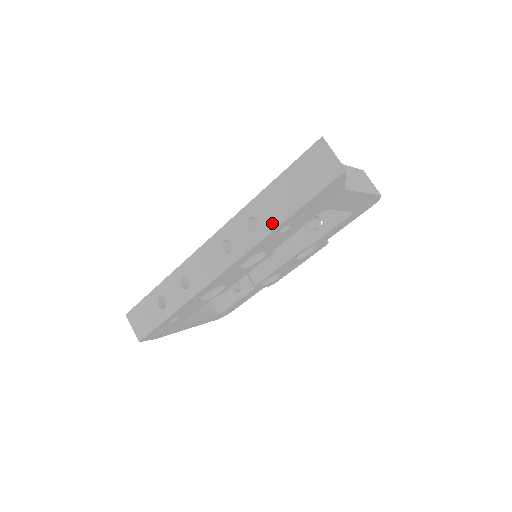
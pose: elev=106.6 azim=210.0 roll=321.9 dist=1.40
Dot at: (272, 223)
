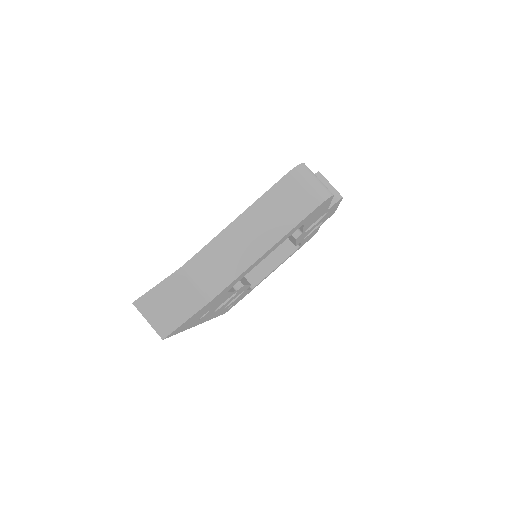
Dot at: occluded
